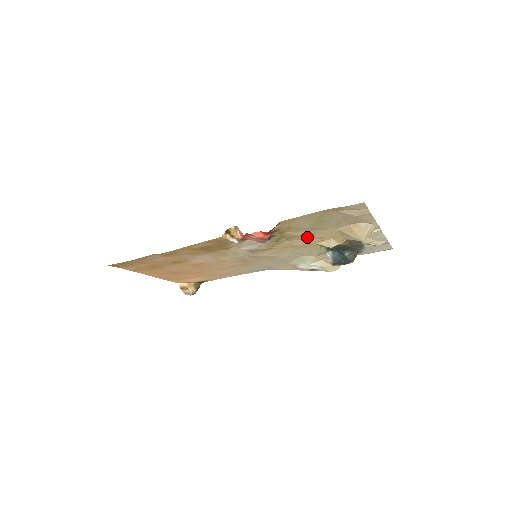
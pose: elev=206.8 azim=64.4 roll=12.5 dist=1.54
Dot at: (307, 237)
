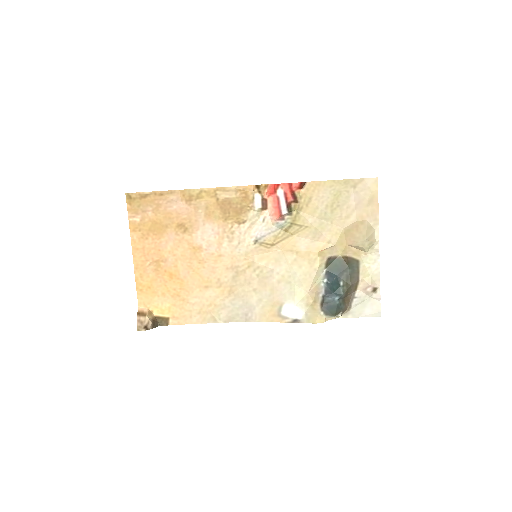
Dot at: (315, 234)
